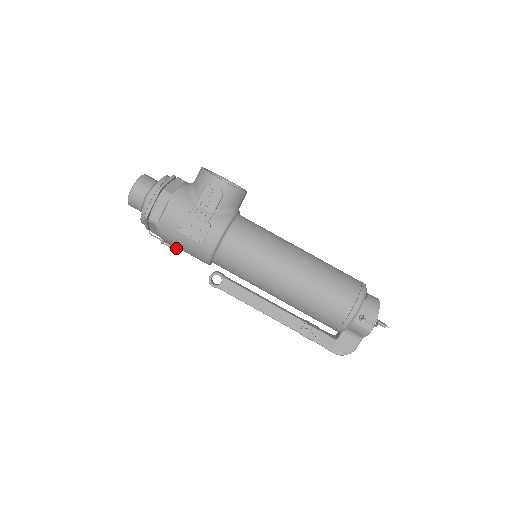
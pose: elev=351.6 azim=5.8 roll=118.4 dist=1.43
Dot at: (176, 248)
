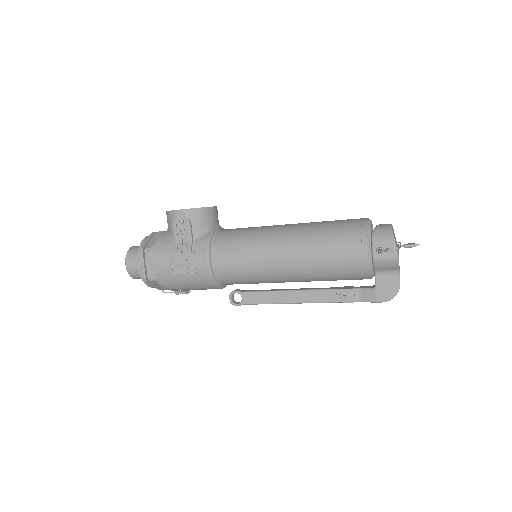
Dot at: occluded
